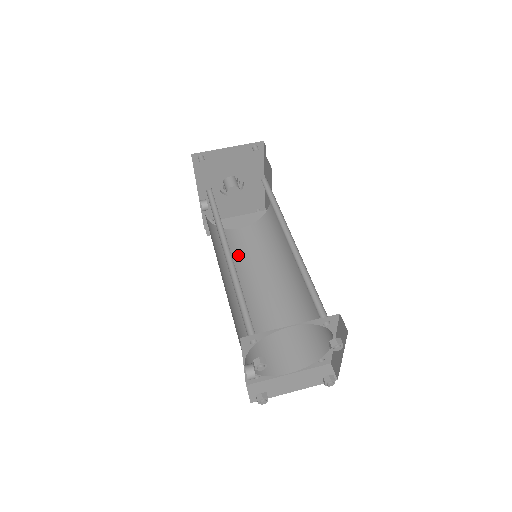
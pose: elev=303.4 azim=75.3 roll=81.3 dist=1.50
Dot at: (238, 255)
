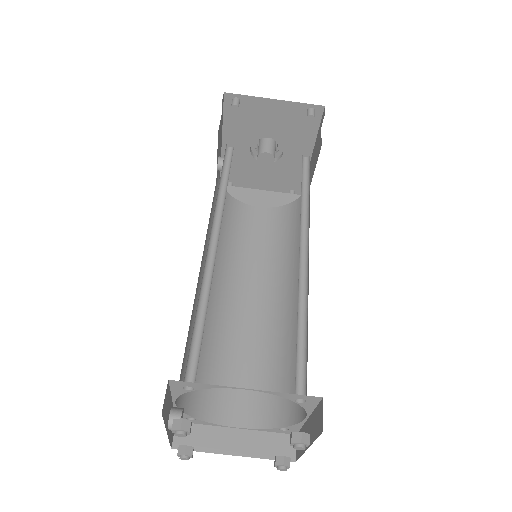
Dot at: (241, 241)
